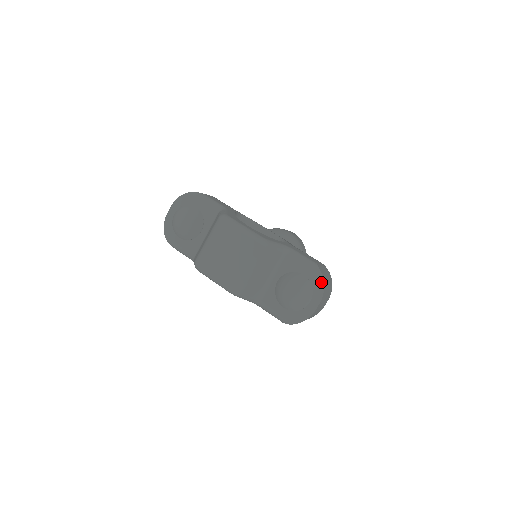
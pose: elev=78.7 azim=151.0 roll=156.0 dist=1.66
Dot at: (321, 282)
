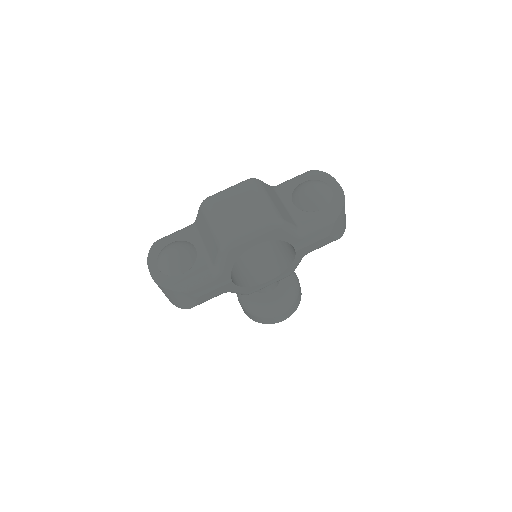
Dot at: (319, 172)
